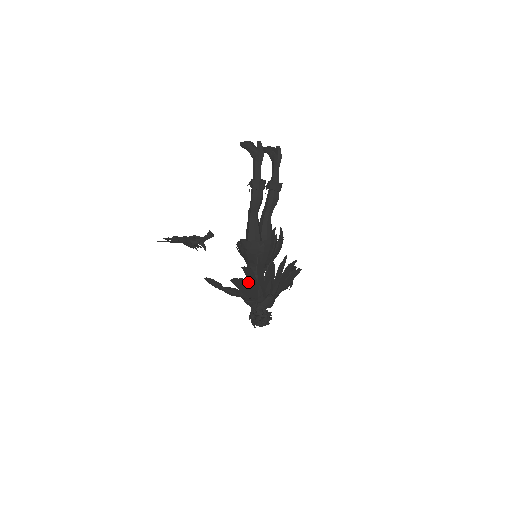
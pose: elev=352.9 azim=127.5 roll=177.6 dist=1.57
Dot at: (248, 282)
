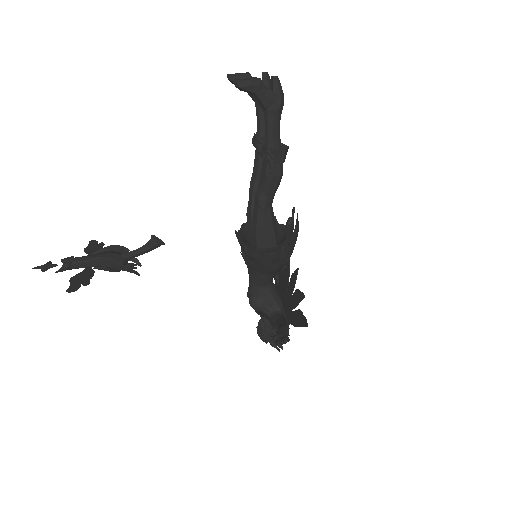
Dot at: (260, 298)
